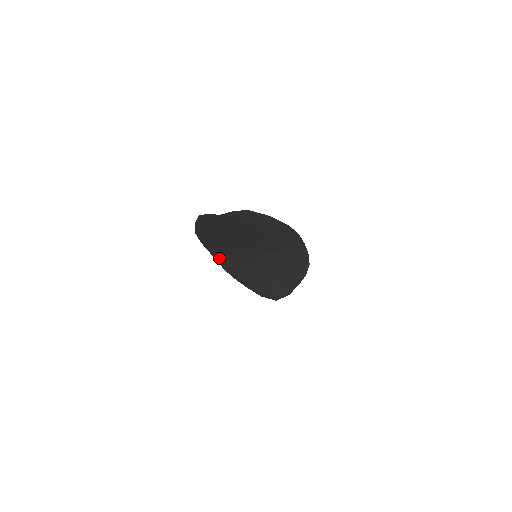
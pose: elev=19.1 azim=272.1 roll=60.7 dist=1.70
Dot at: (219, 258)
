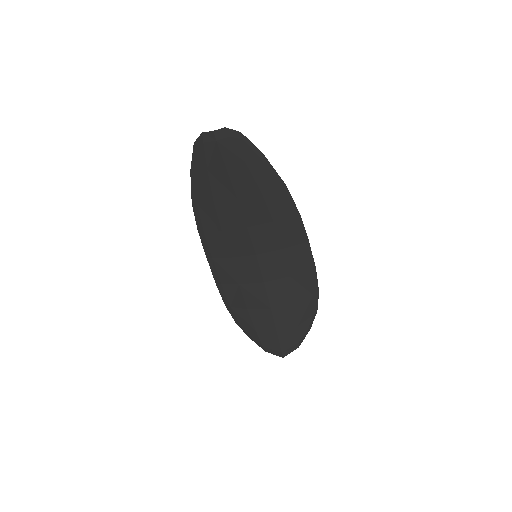
Dot at: (217, 272)
